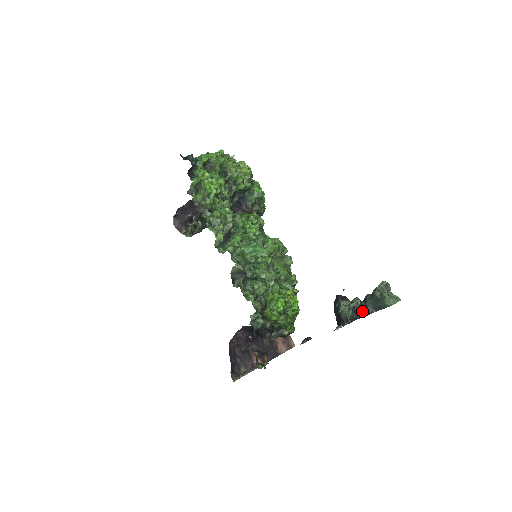
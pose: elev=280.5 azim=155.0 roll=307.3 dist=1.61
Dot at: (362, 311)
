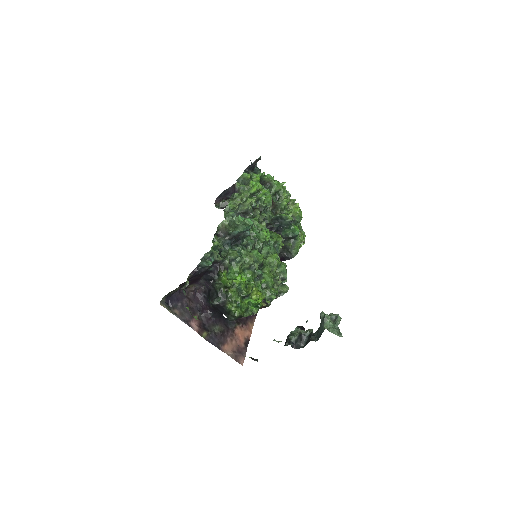
Dot at: (307, 341)
